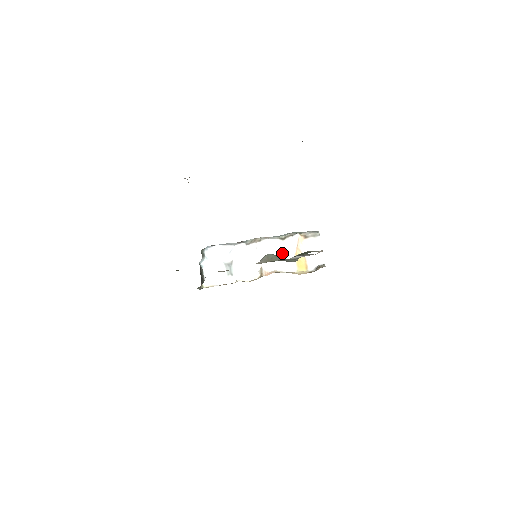
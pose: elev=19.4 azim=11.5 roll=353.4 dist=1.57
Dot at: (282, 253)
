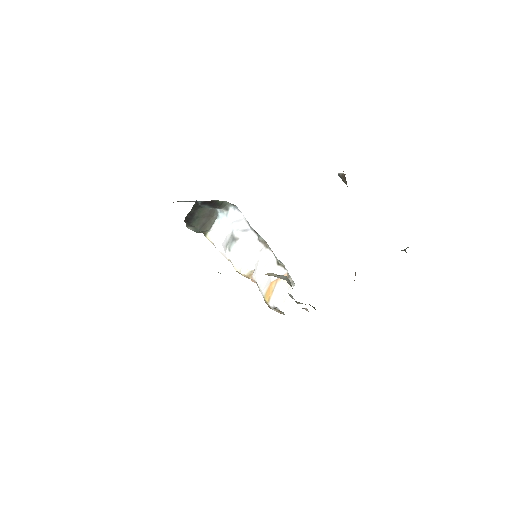
Dot at: occluded
